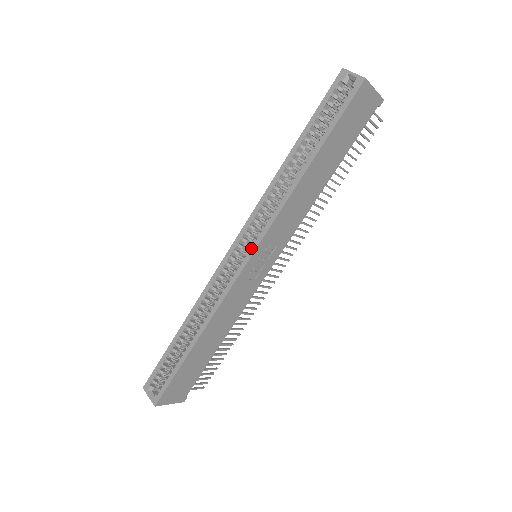
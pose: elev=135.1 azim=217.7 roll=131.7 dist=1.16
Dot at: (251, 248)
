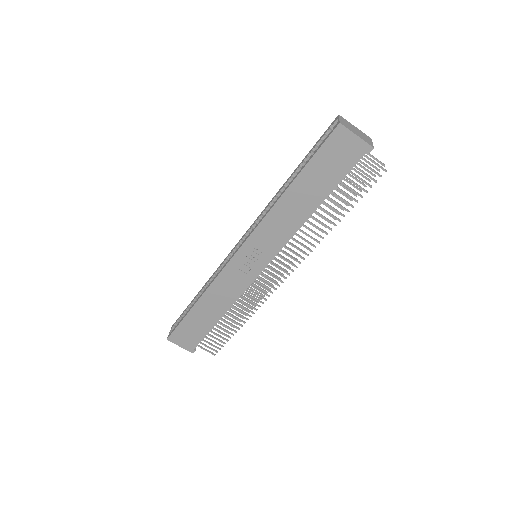
Dot at: (242, 243)
